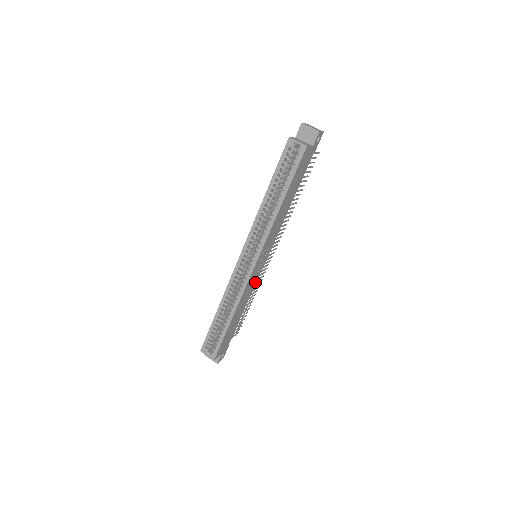
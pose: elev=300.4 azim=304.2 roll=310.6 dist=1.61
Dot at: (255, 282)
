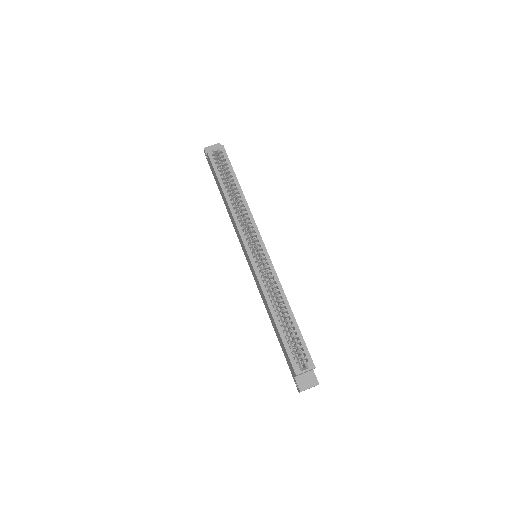
Dot at: occluded
